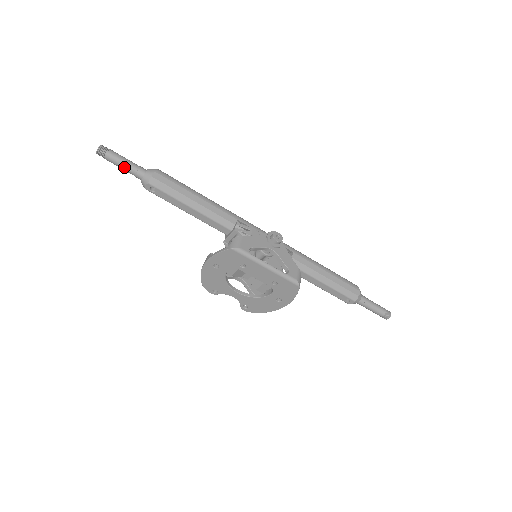
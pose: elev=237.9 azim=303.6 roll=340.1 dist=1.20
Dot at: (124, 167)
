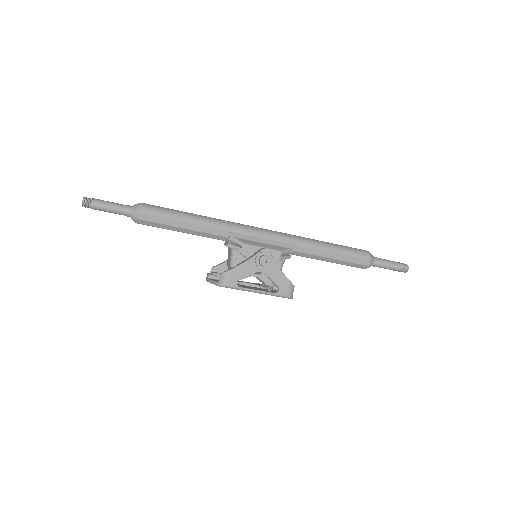
Dot at: occluded
